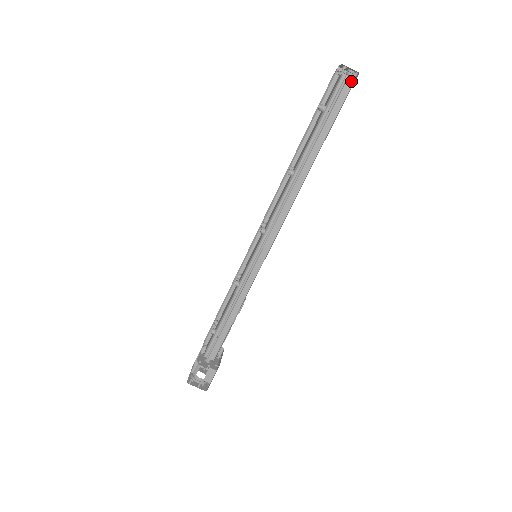
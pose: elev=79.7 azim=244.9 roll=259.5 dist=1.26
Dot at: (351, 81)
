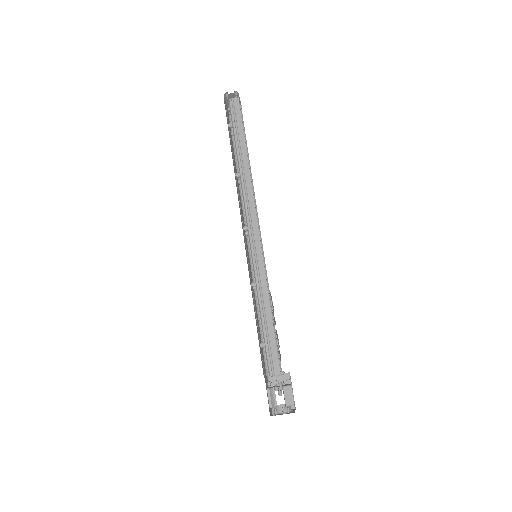
Dot at: (237, 99)
